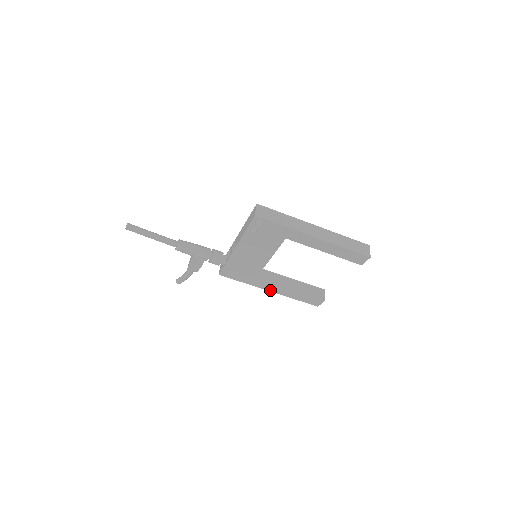
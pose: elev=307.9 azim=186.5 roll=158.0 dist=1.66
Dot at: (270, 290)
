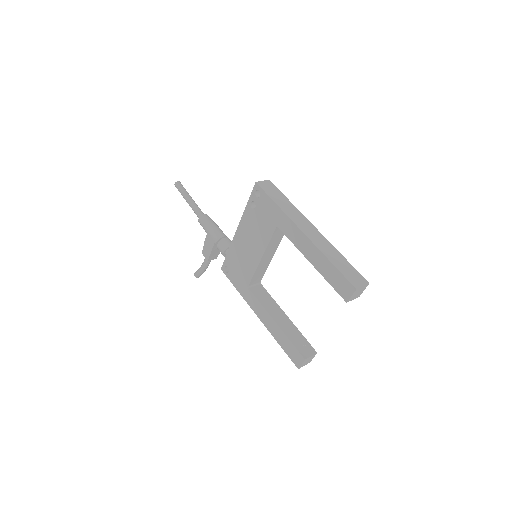
Dot at: (258, 314)
